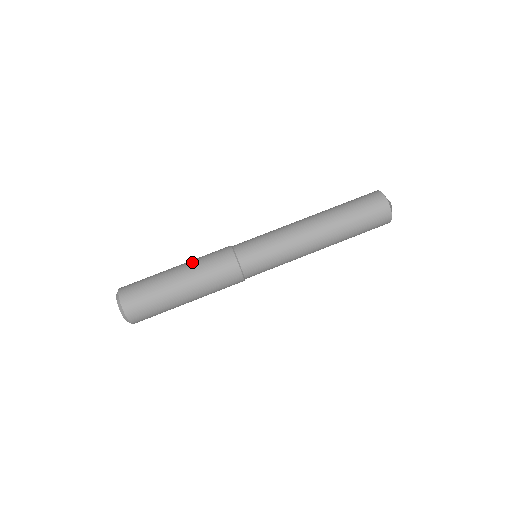
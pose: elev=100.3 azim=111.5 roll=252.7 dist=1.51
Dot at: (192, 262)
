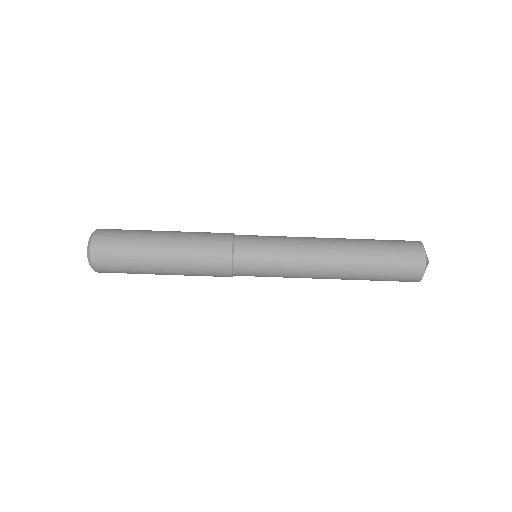
Dot at: (185, 232)
